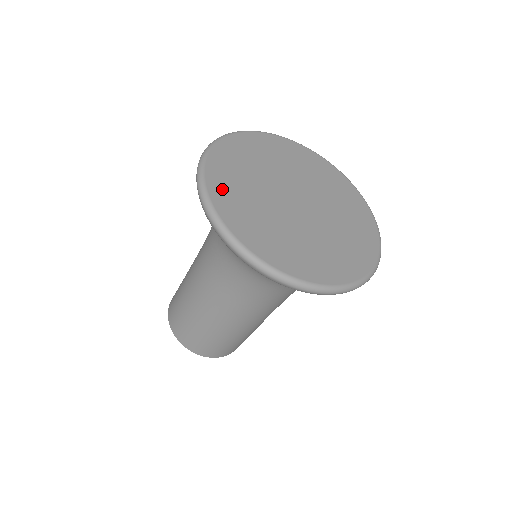
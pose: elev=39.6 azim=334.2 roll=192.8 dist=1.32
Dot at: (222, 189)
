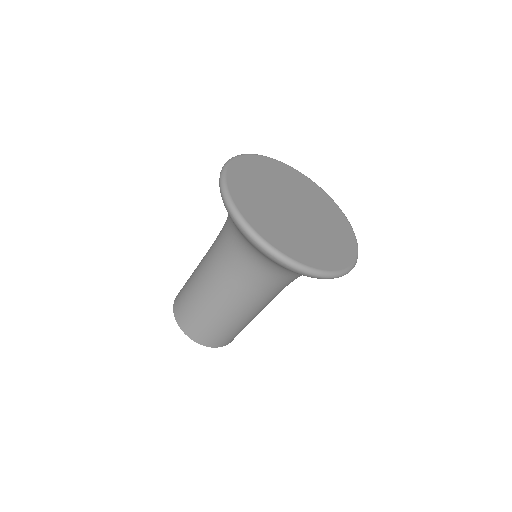
Dot at: (245, 204)
